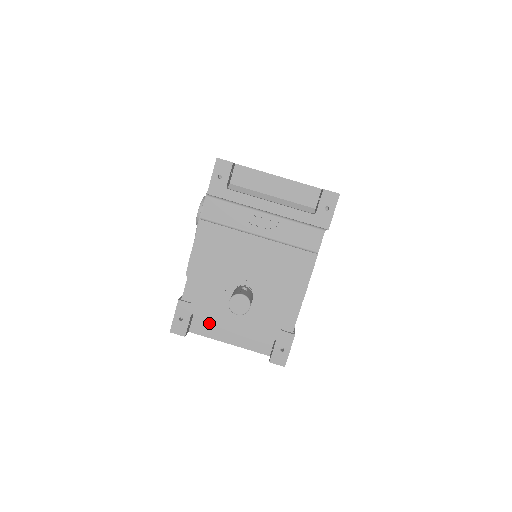
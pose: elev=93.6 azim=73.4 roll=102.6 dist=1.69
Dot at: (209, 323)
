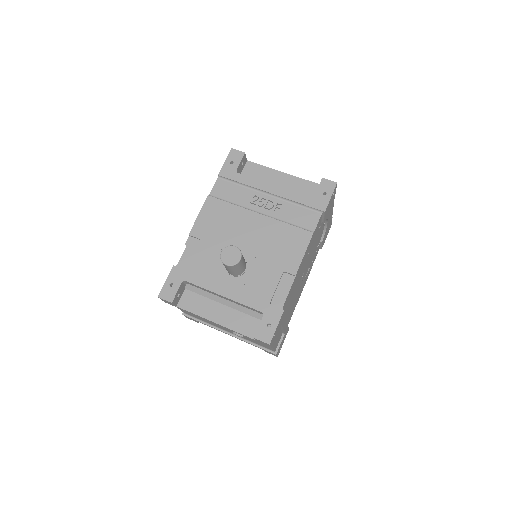
Dot at: (199, 299)
